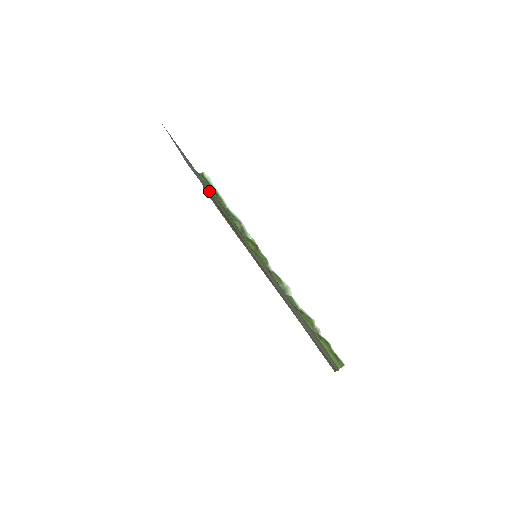
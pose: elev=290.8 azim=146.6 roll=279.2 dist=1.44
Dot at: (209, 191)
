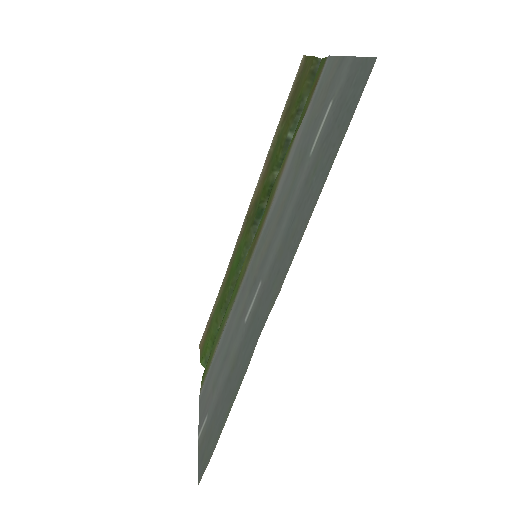
Dot at: (302, 198)
